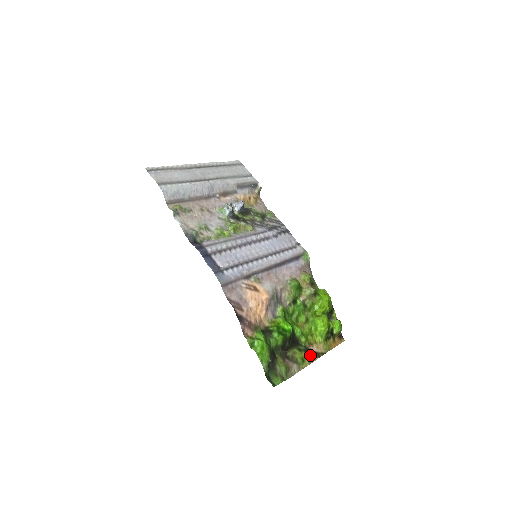
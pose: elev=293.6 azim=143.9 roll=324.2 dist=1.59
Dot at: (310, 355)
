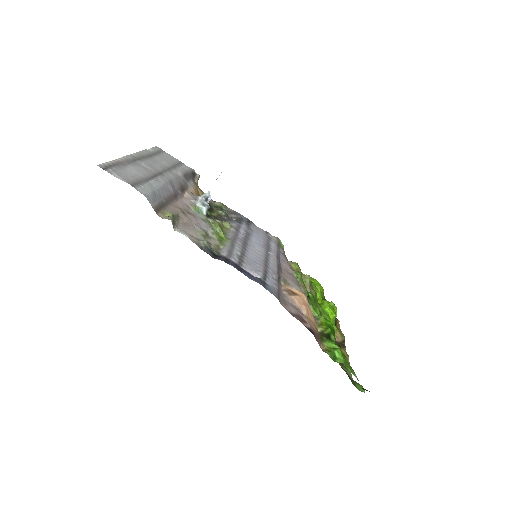
Dot at: (341, 348)
